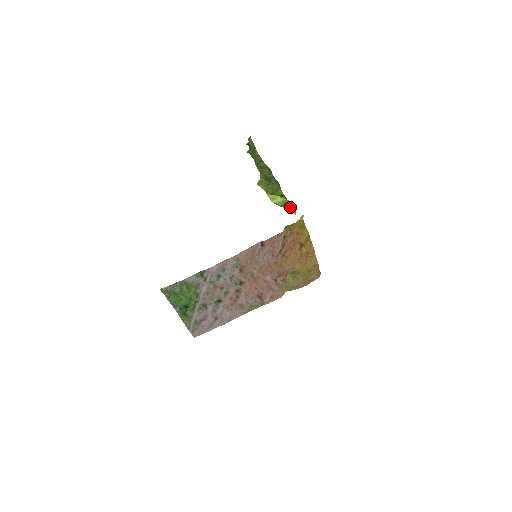
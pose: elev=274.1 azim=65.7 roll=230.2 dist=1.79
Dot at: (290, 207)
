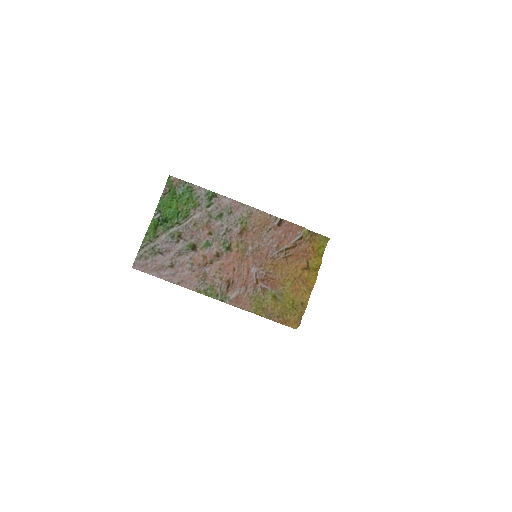
Dot at: occluded
